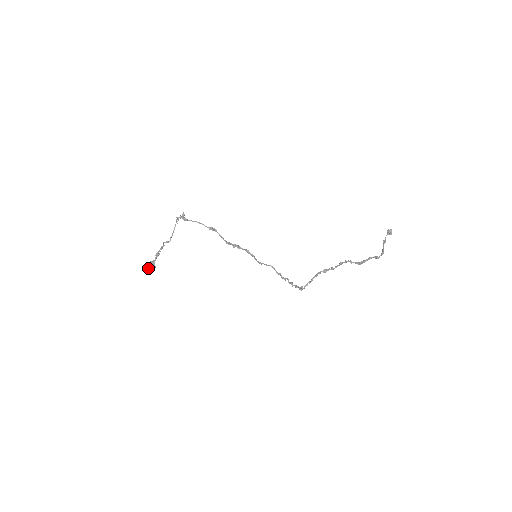
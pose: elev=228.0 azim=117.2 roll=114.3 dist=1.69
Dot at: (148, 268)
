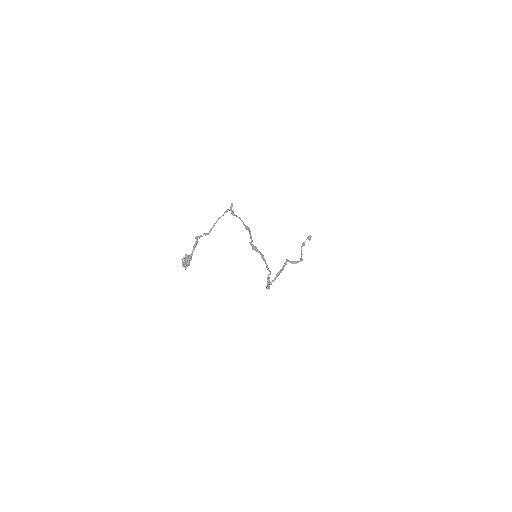
Dot at: (184, 264)
